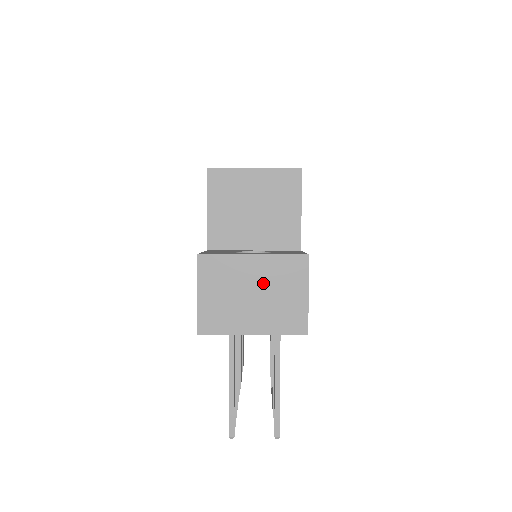
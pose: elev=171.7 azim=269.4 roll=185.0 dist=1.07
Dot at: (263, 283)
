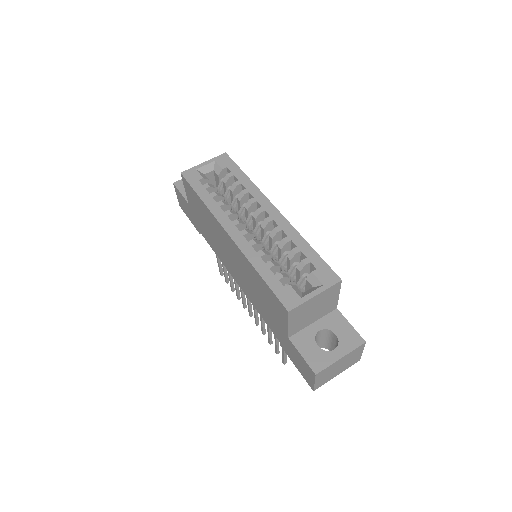
Dot at: (344, 362)
